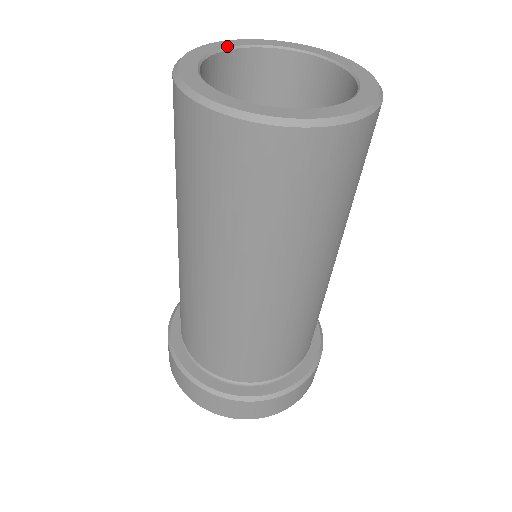
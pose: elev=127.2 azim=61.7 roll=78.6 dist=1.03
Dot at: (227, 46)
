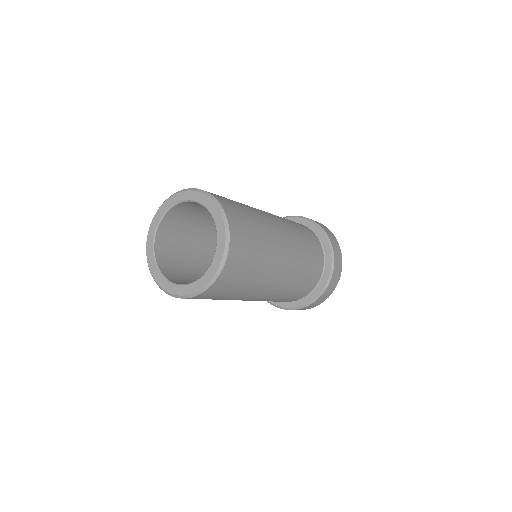
Dot at: (184, 199)
